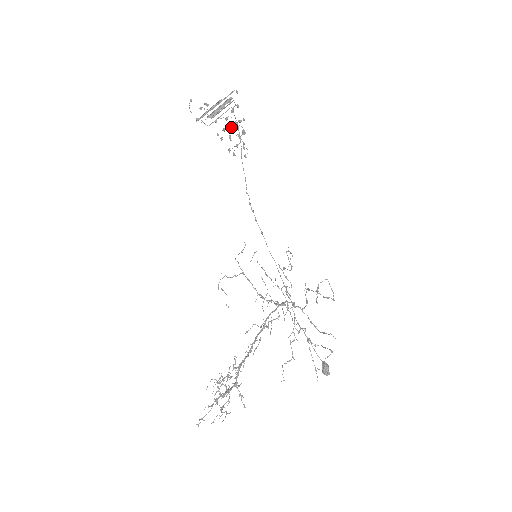
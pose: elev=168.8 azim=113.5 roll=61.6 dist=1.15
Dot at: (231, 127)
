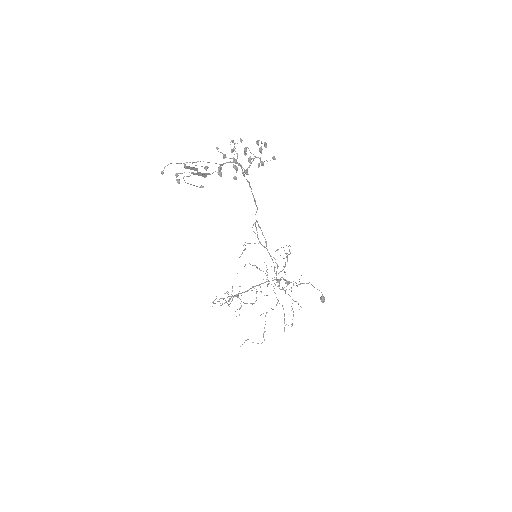
Dot at: (233, 161)
